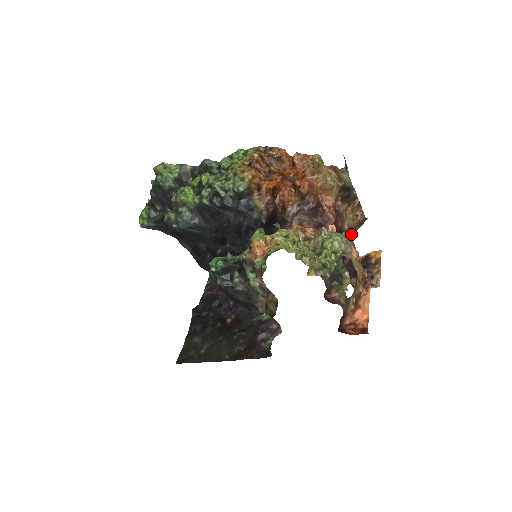
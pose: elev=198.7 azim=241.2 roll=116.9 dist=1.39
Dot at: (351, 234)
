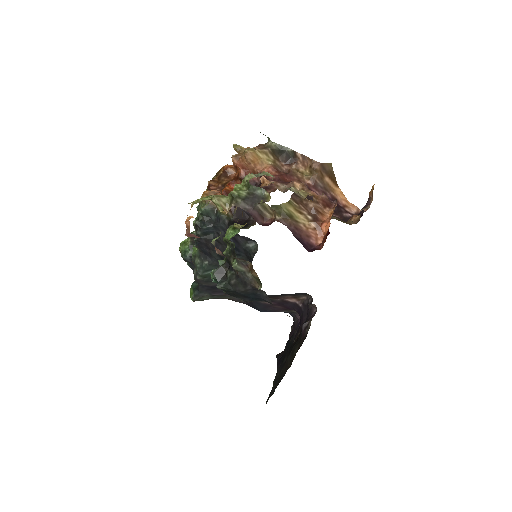
Dot at: (324, 186)
